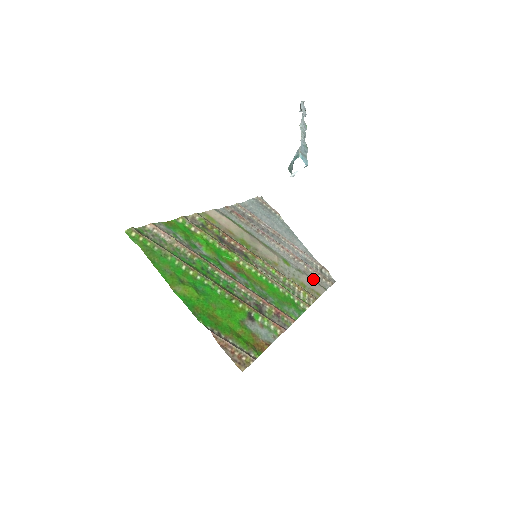
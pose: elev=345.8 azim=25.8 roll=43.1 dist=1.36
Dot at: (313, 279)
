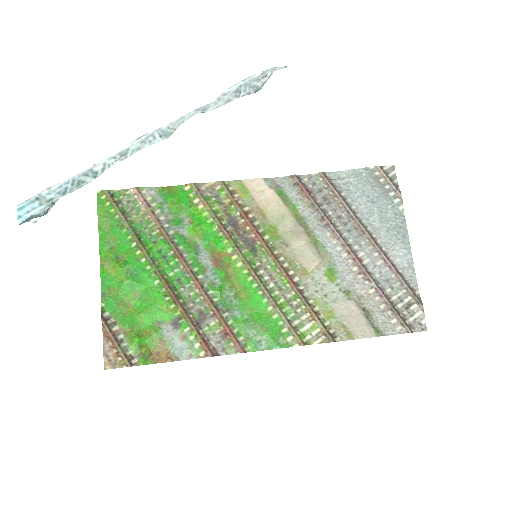
Dot at: (369, 312)
